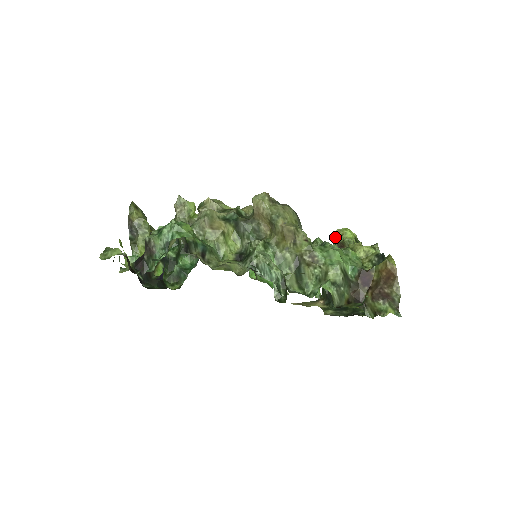
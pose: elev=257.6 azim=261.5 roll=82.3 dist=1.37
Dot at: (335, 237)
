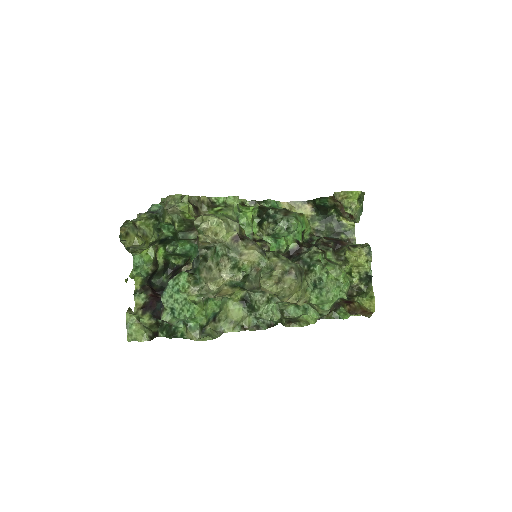
Dot at: (338, 200)
